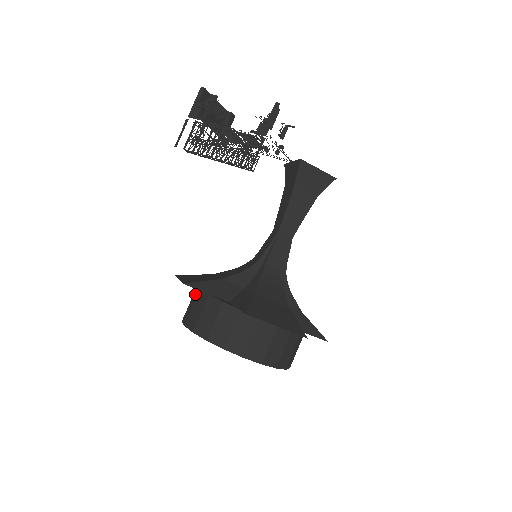
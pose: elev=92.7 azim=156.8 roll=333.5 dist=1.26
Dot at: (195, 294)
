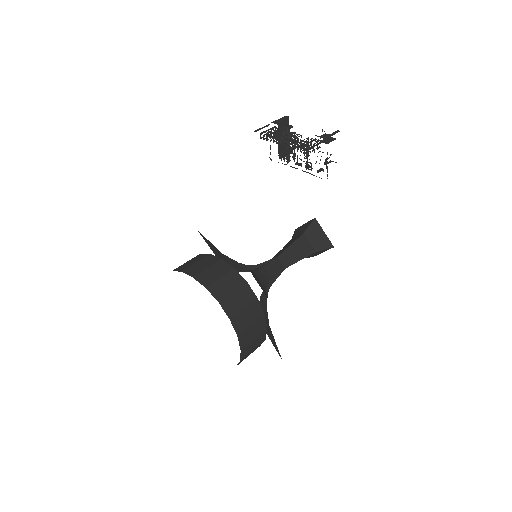
Dot at: occluded
